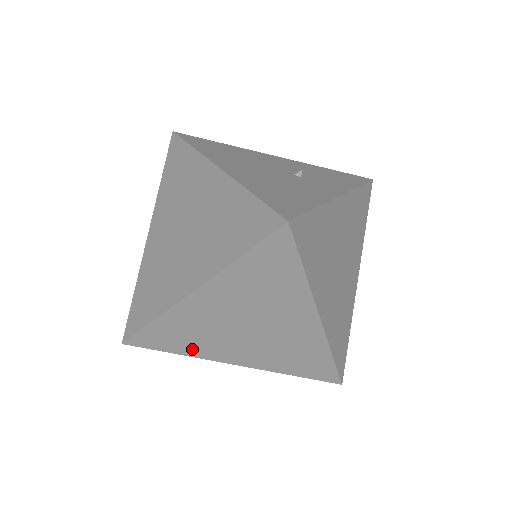
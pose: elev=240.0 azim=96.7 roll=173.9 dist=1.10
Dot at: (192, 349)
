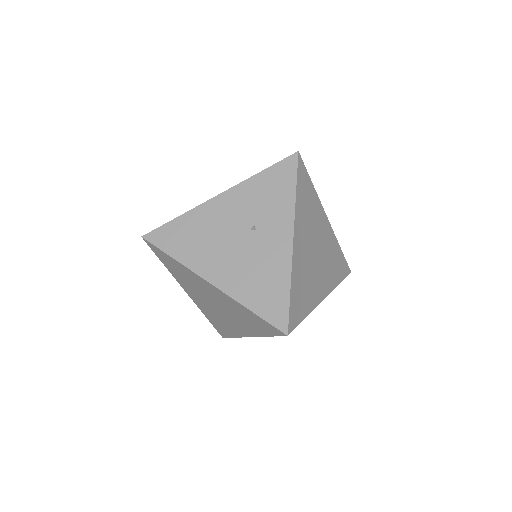
Dot at: occluded
